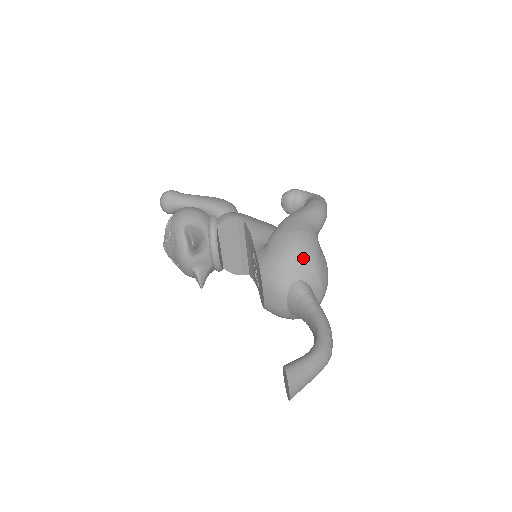
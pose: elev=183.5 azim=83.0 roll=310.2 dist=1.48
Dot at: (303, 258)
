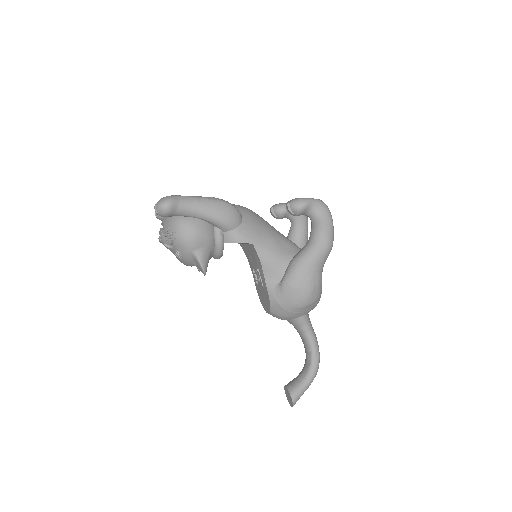
Dot at: (310, 306)
